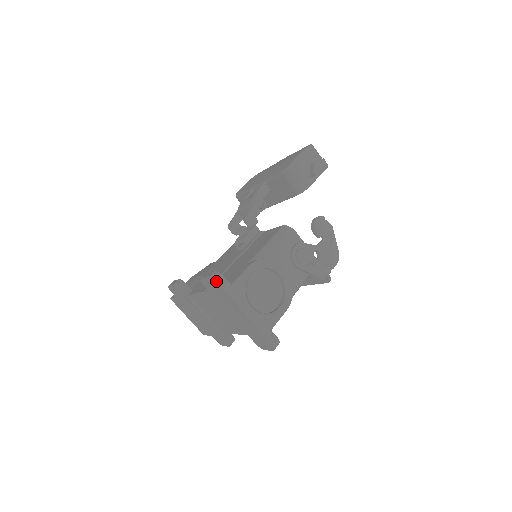
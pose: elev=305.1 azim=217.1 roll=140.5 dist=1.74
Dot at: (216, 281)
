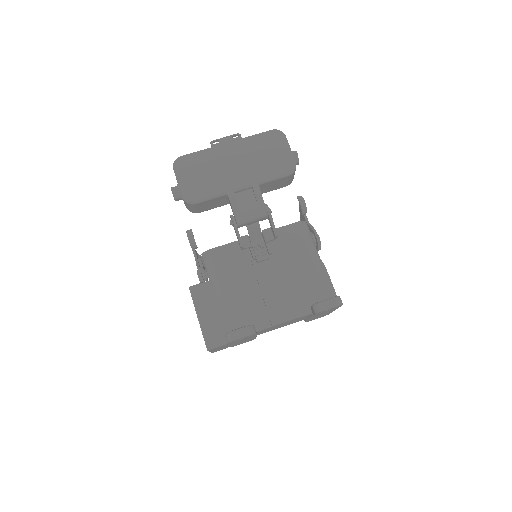
Dot at: occluded
